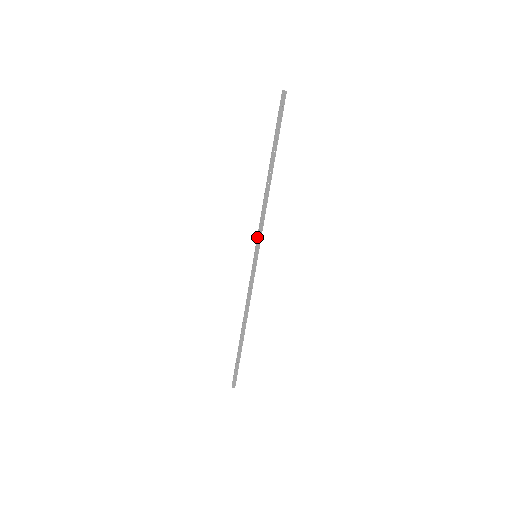
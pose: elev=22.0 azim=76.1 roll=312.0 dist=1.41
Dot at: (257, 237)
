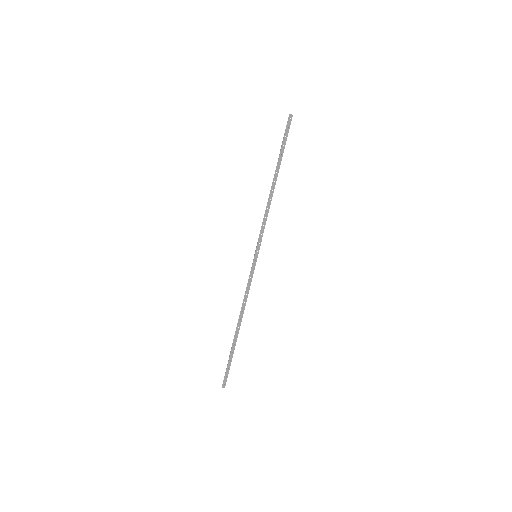
Dot at: (258, 238)
